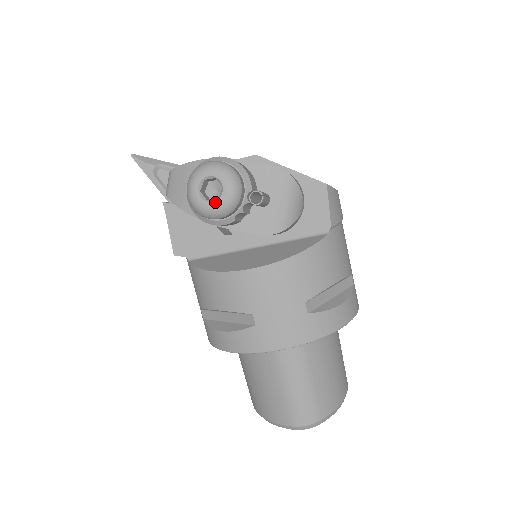
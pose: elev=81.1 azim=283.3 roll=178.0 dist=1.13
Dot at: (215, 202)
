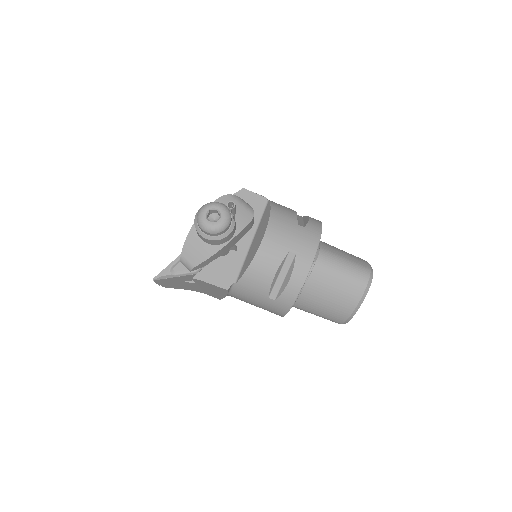
Dot at: (221, 217)
